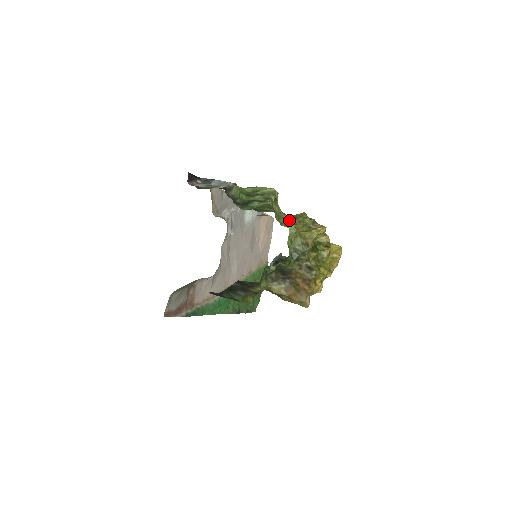
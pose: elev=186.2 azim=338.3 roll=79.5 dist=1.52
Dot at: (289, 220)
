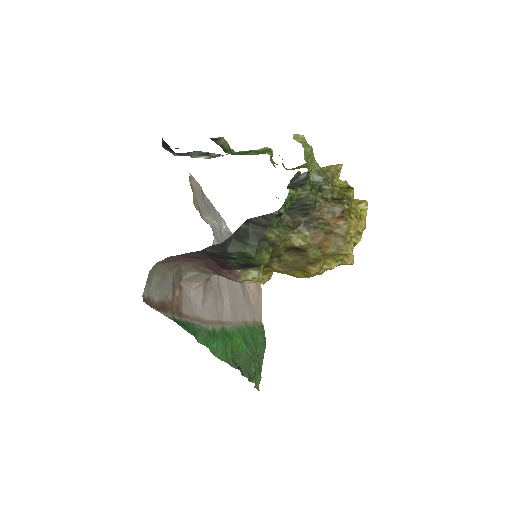
Dot at: (300, 138)
